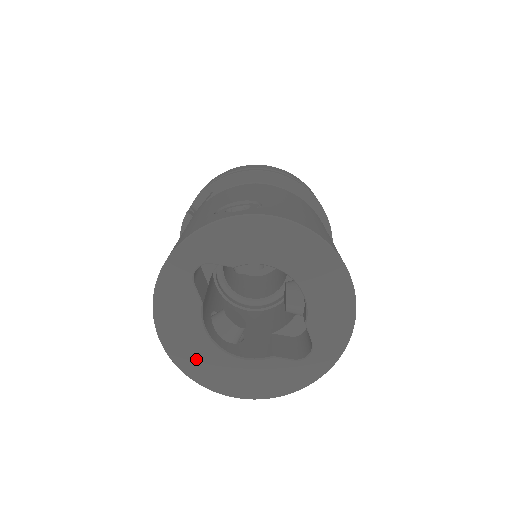
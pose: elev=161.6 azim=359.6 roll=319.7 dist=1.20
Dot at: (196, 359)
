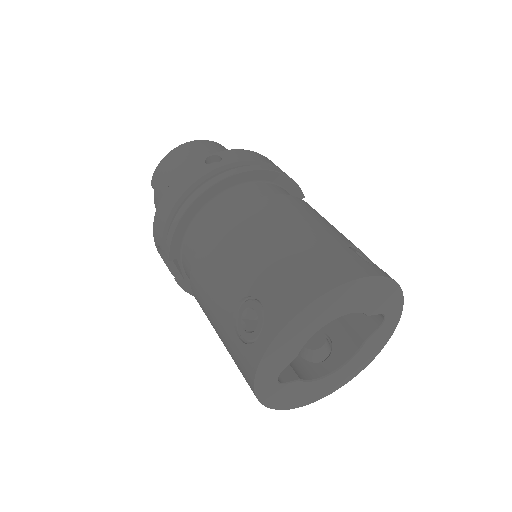
Dot at: (326, 388)
